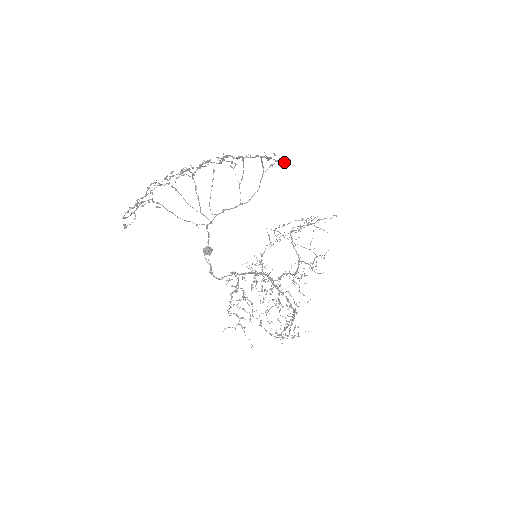
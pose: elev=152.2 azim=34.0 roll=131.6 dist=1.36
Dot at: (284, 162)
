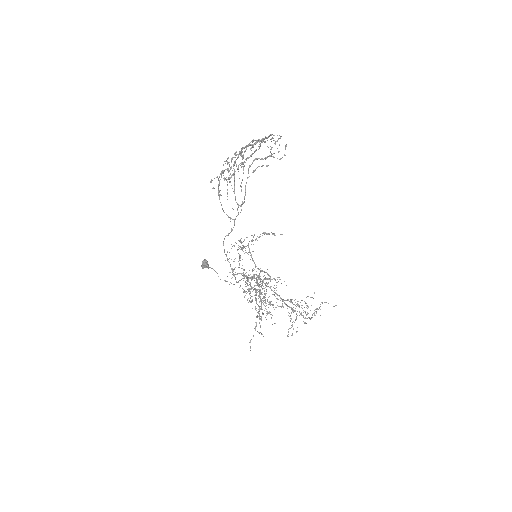
Dot at: occluded
